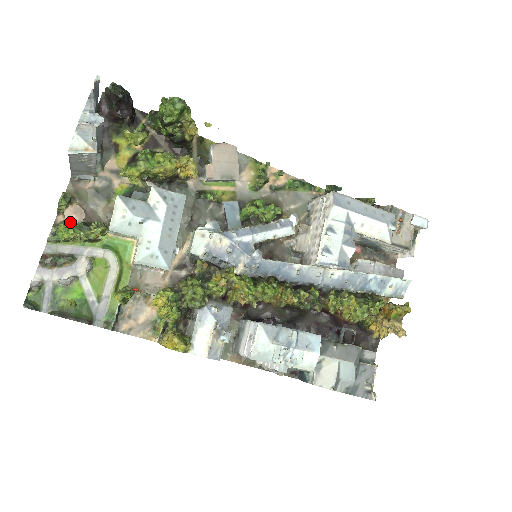
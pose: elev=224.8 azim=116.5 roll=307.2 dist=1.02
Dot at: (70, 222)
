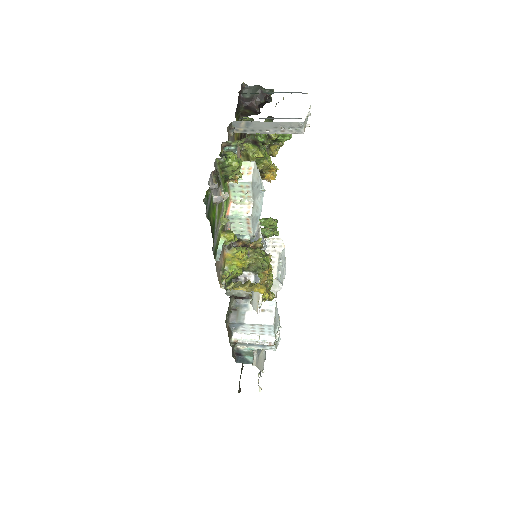
Dot at: (238, 157)
